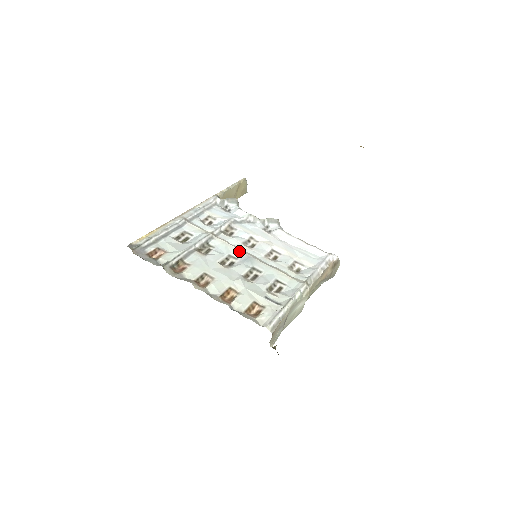
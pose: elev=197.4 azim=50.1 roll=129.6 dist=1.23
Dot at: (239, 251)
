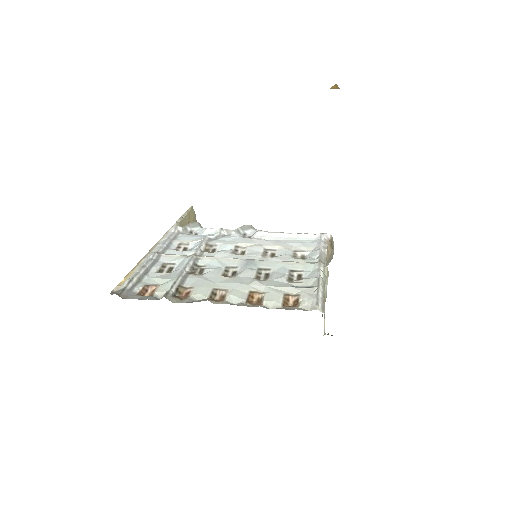
Dot at: (234, 260)
